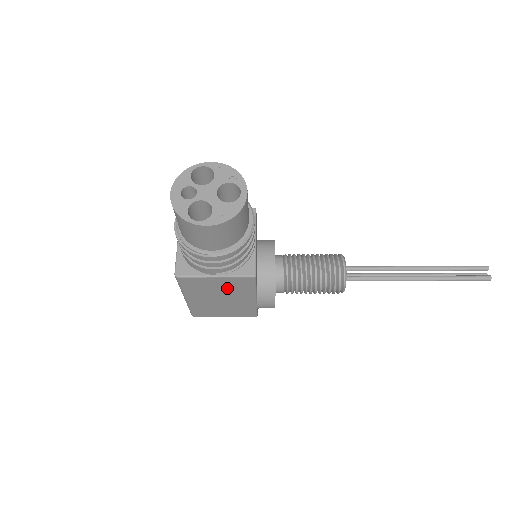
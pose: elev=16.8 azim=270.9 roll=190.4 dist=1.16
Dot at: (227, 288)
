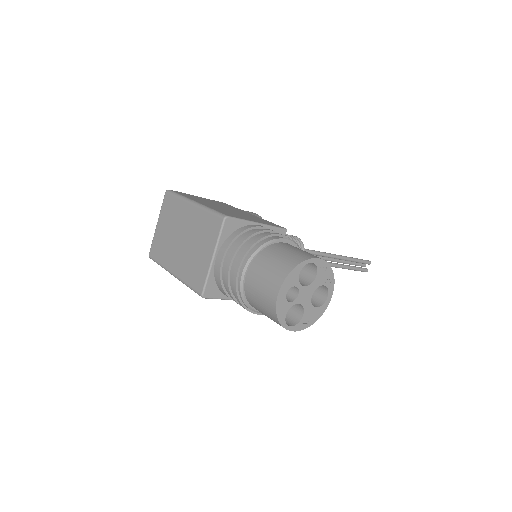
Dot at: occluded
